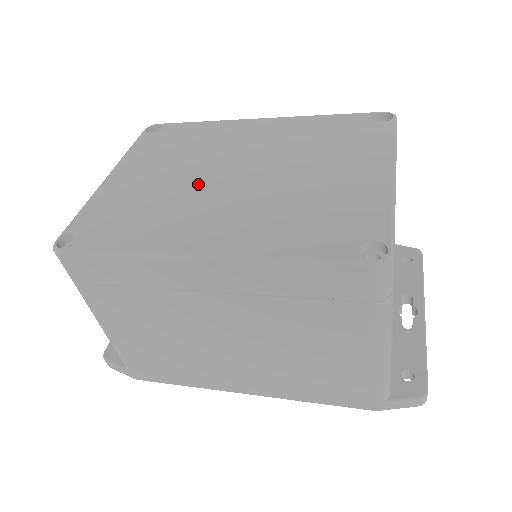
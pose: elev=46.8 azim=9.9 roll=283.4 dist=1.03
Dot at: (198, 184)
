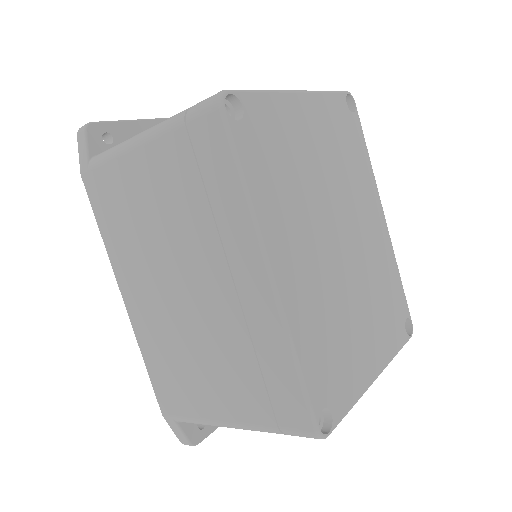
Dot at: (323, 209)
